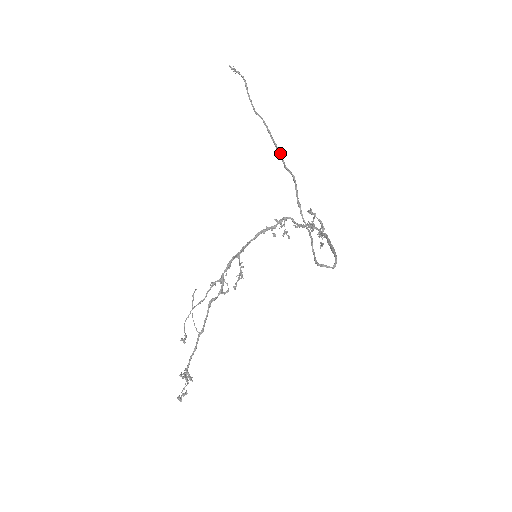
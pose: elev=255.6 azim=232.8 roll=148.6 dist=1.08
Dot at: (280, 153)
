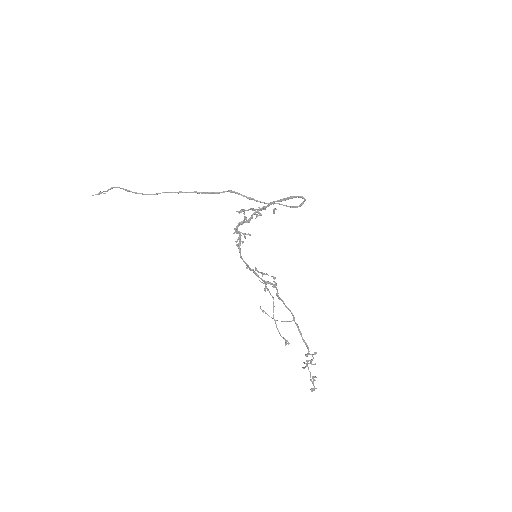
Dot at: (204, 192)
